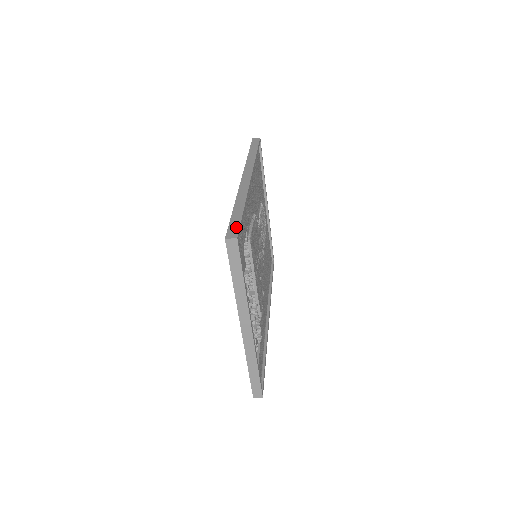
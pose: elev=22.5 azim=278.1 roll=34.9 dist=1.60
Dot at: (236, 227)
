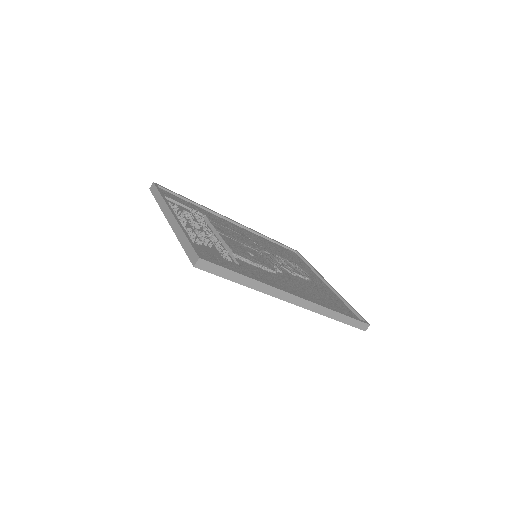
Dot at: (165, 190)
